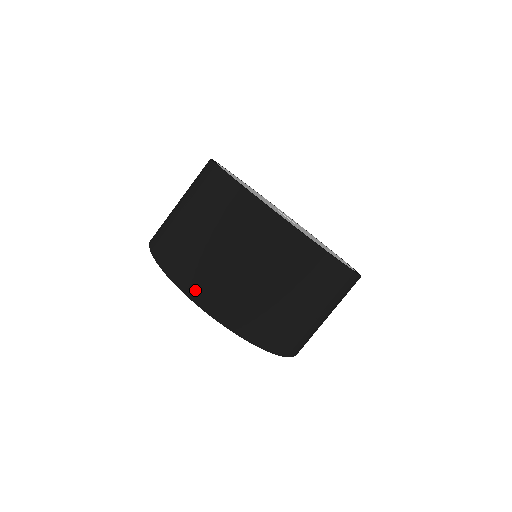
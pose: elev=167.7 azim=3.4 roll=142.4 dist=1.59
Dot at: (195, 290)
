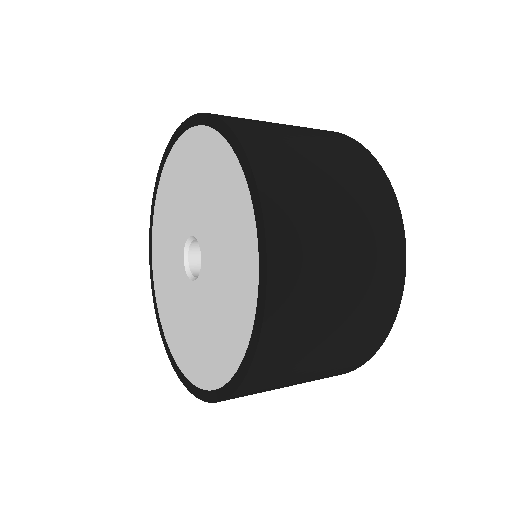
Dot at: (279, 224)
